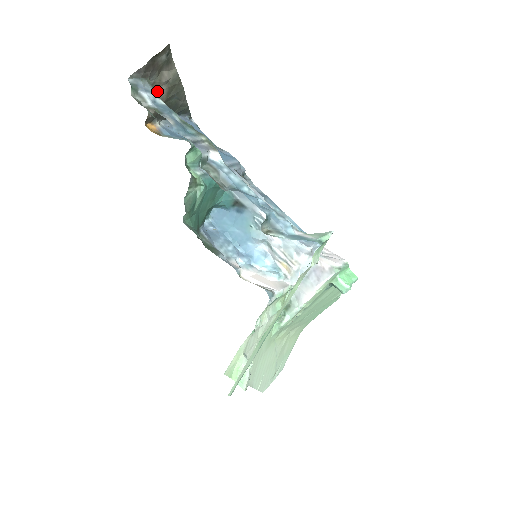
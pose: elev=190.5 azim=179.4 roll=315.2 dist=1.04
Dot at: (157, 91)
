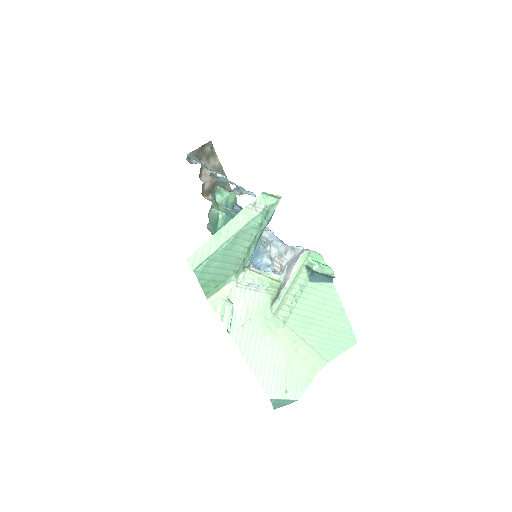
Dot at: (208, 172)
